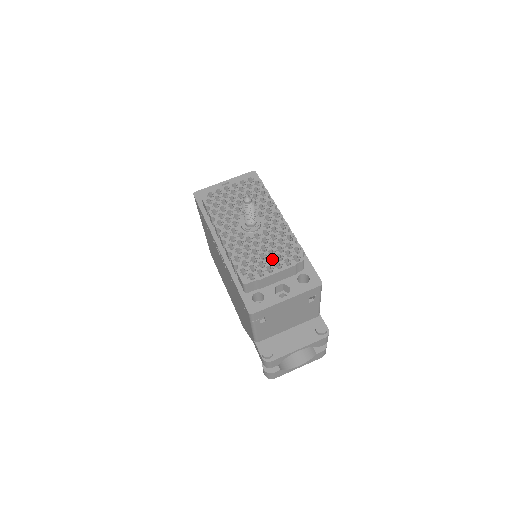
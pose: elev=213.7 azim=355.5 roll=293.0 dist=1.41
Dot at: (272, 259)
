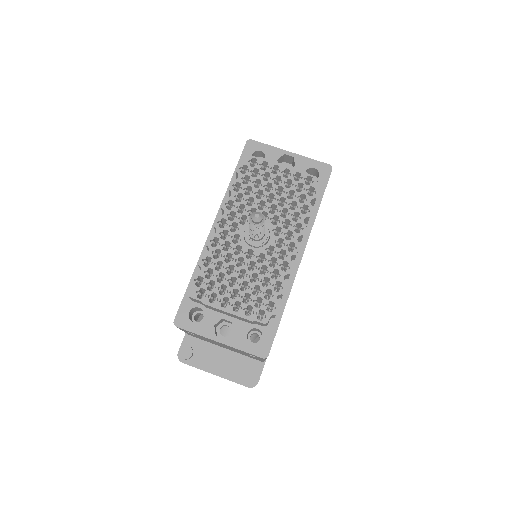
Dot at: (238, 293)
